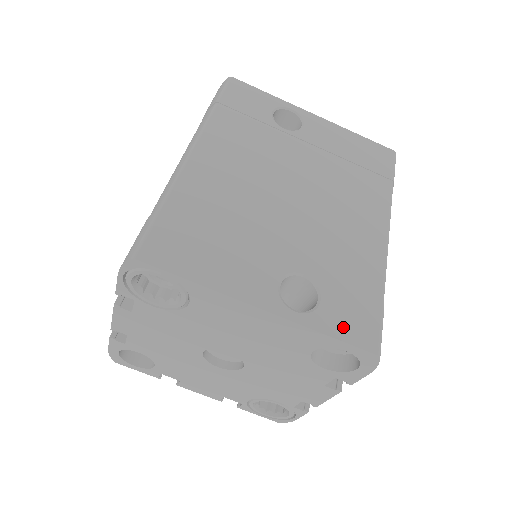
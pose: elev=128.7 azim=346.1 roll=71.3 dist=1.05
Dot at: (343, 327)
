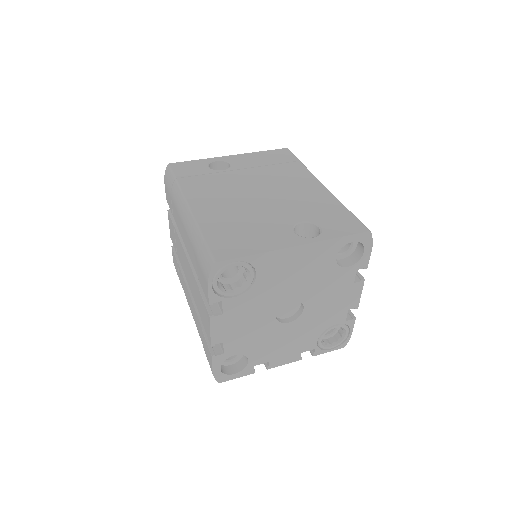
Dot at: (342, 230)
